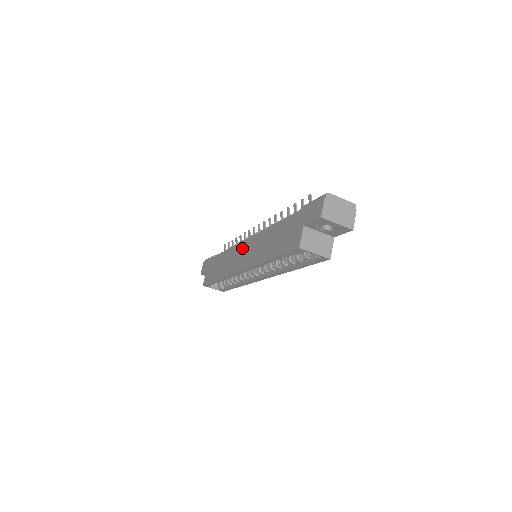
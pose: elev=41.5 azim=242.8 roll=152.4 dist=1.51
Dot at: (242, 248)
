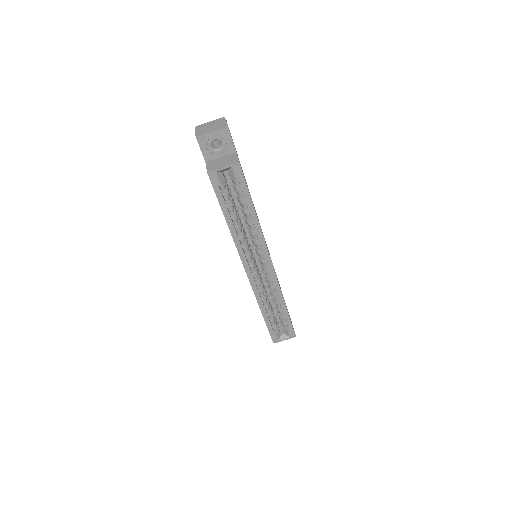
Dot at: occluded
